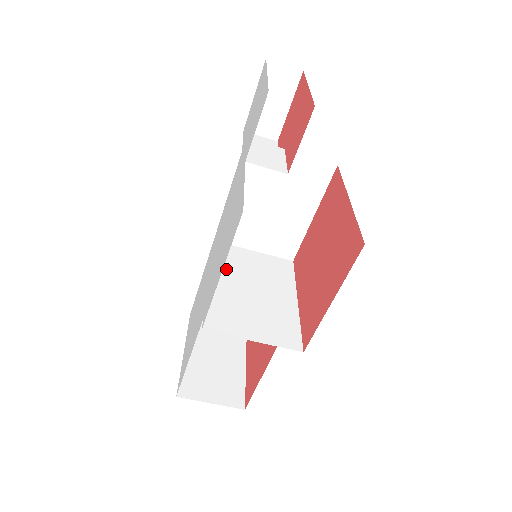
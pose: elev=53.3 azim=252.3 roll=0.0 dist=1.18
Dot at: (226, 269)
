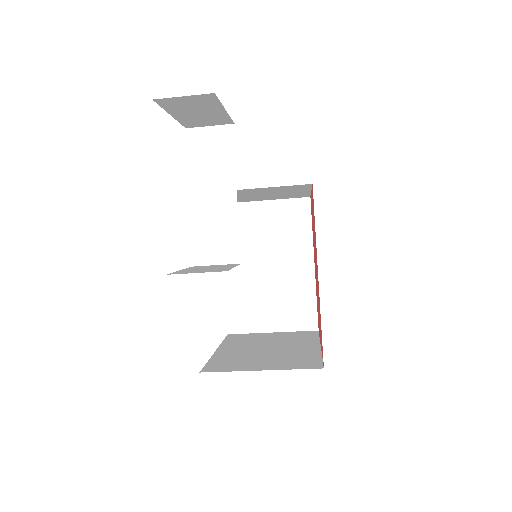
Dot at: occluded
